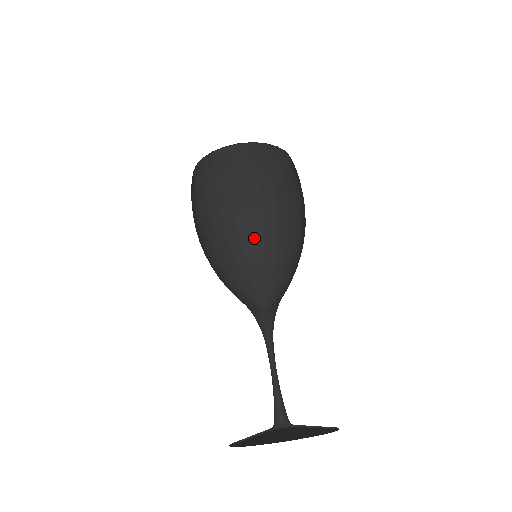
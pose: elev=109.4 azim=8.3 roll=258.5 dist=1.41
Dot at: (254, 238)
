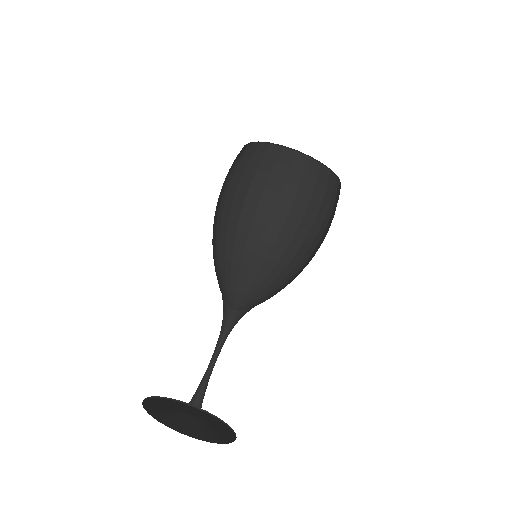
Dot at: (289, 264)
